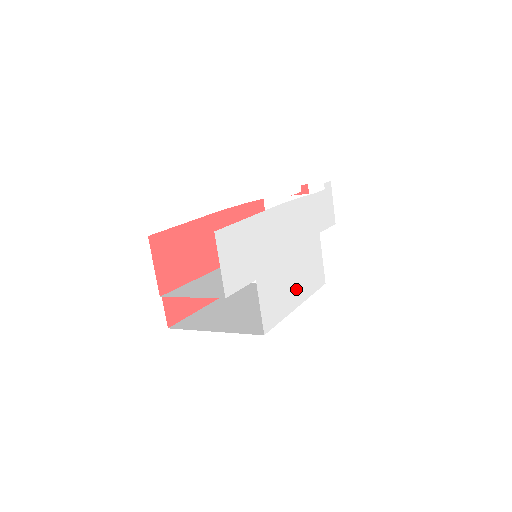
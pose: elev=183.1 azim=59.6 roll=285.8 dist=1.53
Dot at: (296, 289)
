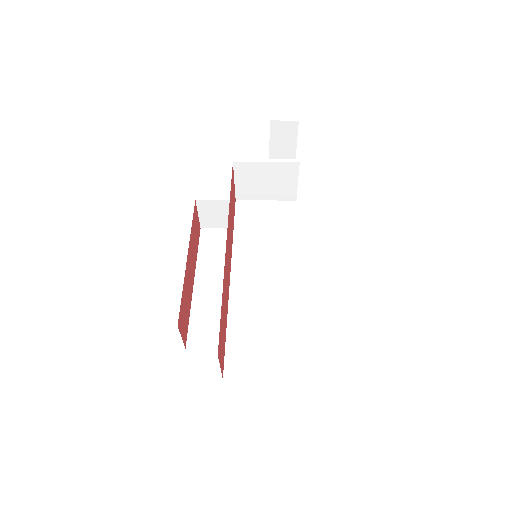
Dot at: occluded
